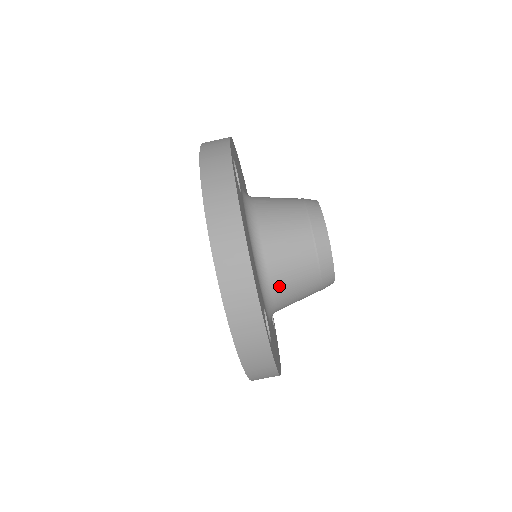
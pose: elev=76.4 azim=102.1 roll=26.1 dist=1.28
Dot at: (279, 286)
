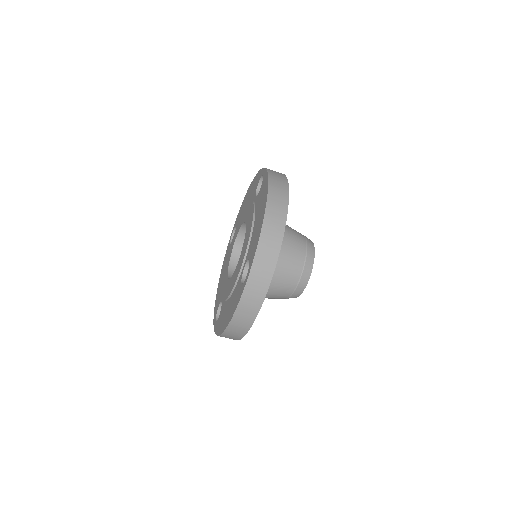
Dot at: (276, 267)
